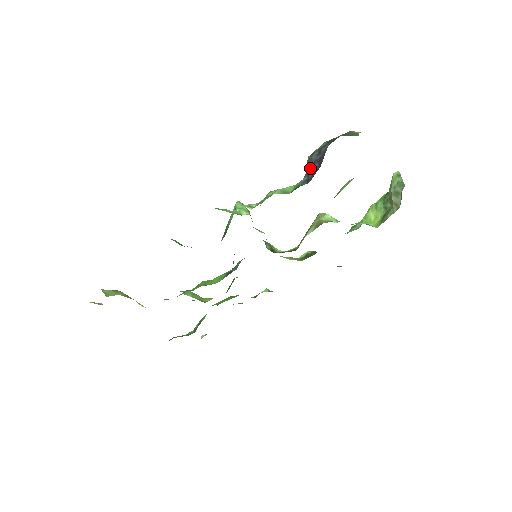
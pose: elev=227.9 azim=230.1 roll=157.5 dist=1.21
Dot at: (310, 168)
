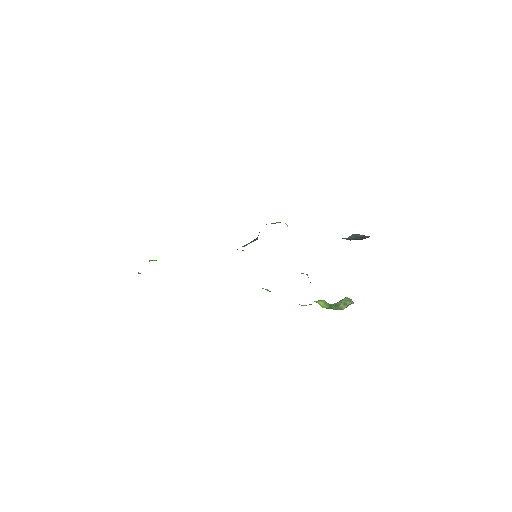
Dot at: (354, 237)
